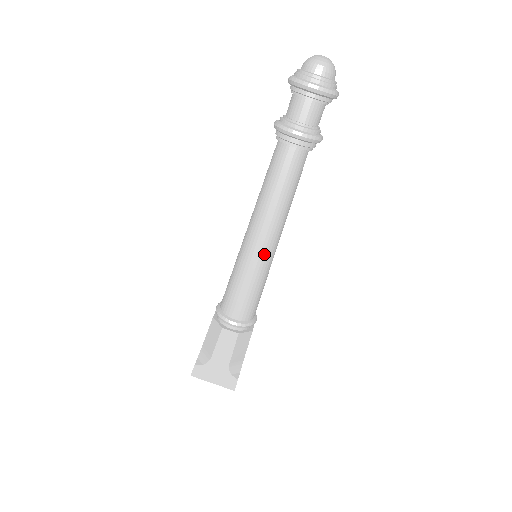
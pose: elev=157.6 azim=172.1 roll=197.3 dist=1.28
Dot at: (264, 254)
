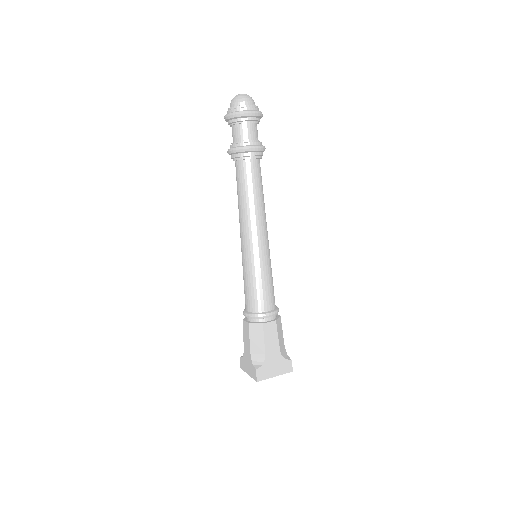
Dot at: (266, 247)
